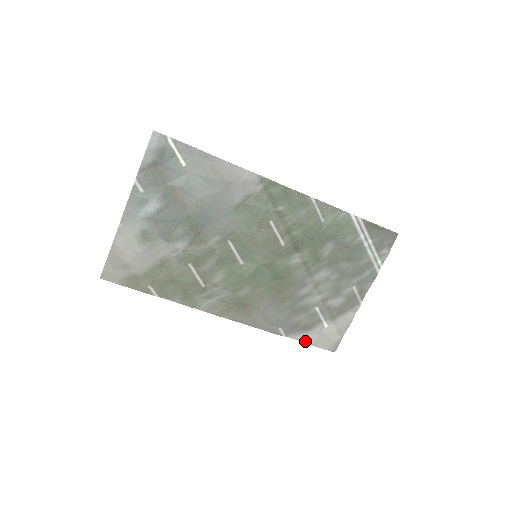
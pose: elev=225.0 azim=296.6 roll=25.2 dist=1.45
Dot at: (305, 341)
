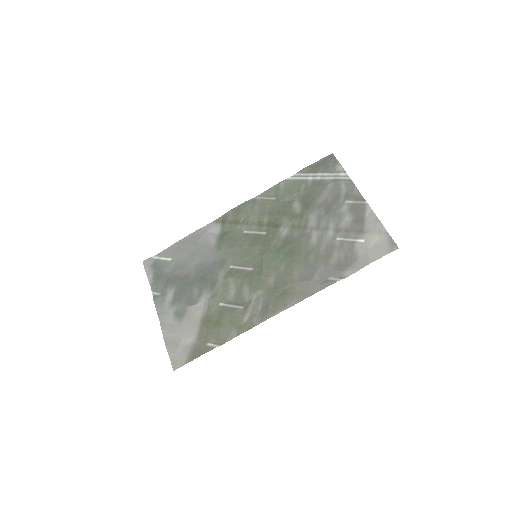
Dot at: (362, 266)
